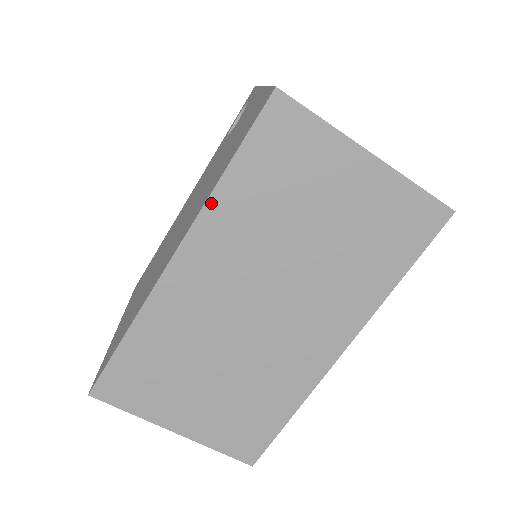
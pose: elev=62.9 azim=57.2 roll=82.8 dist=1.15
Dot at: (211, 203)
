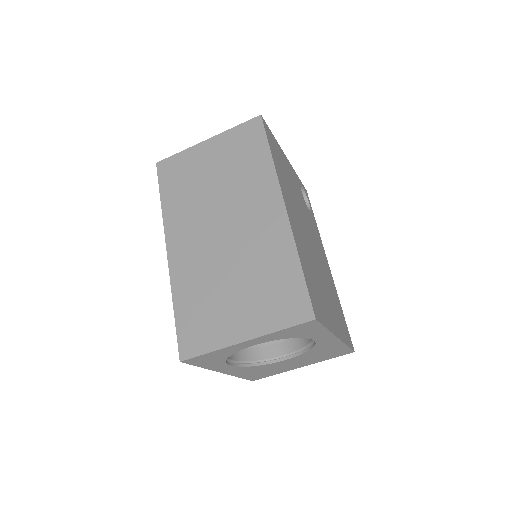
Dot at: (165, 216)
